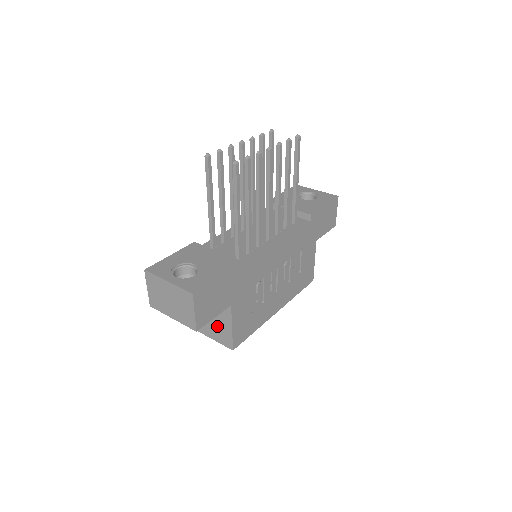
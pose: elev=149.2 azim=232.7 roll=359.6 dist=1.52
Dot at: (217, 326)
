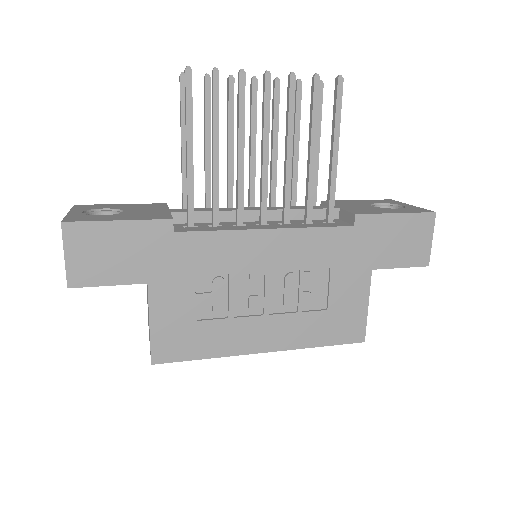
Dot at: occluded
